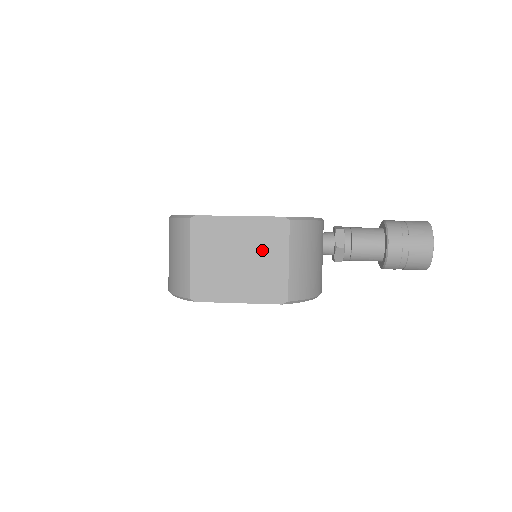
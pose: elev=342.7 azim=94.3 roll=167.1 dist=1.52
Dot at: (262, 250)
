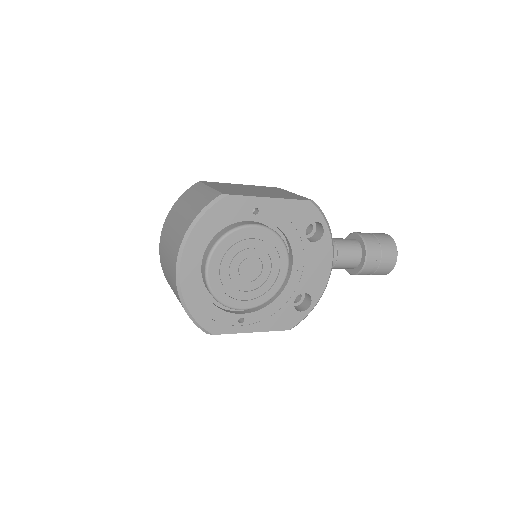
Dot at: (270, 190)
